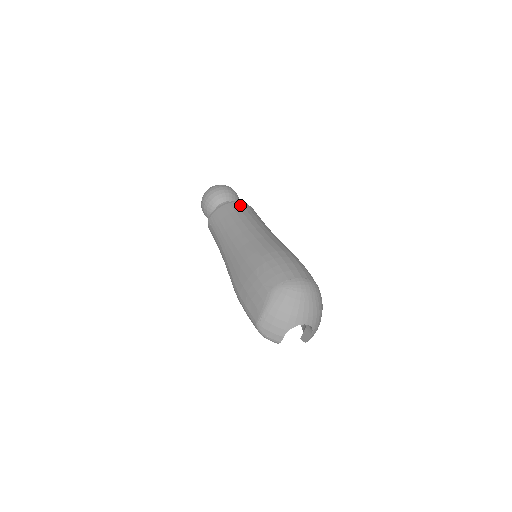
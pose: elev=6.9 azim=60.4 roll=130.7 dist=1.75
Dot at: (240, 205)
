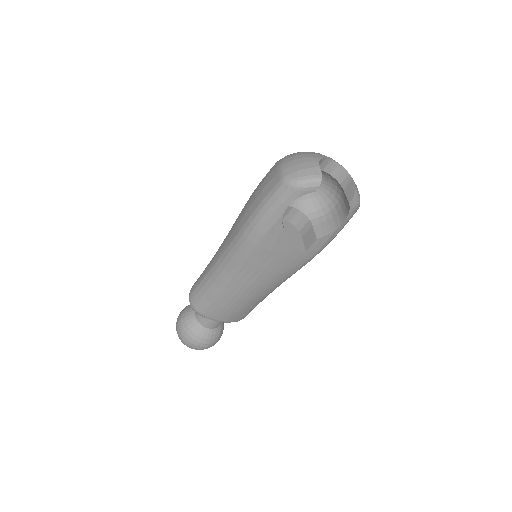
Dot at: occluded
